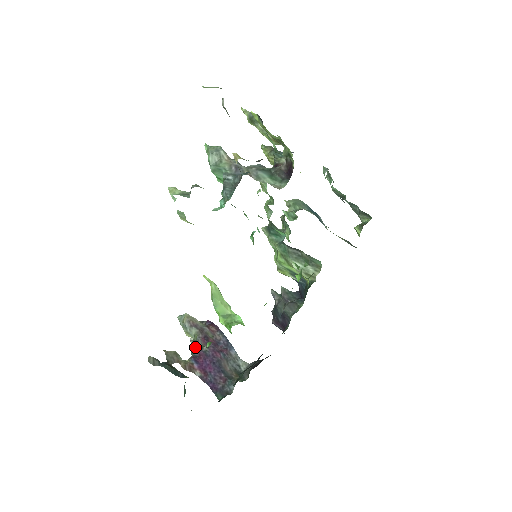
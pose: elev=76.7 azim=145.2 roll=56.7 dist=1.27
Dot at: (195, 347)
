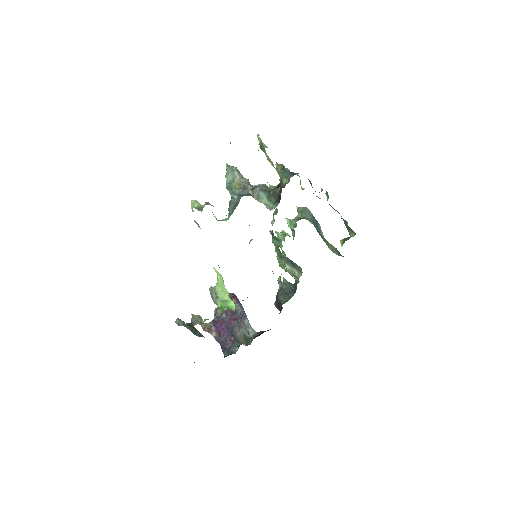
Dot at: (216, 314)
